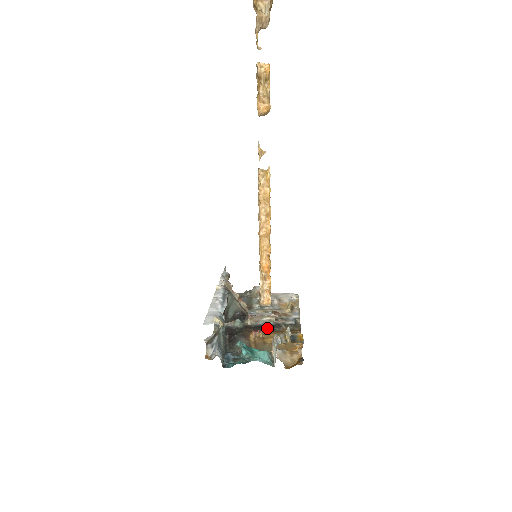
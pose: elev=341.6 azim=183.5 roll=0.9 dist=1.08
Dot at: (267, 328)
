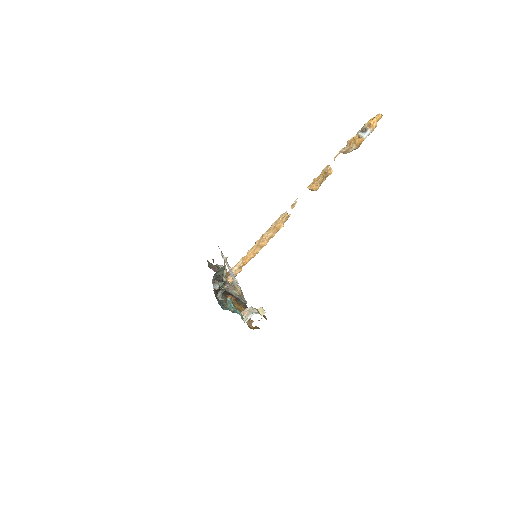
Dot at: occluded
